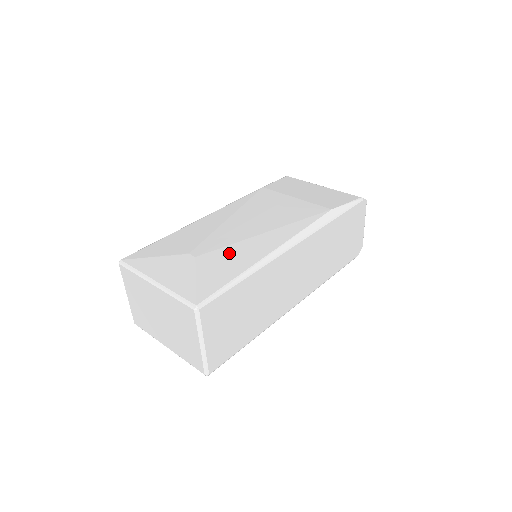
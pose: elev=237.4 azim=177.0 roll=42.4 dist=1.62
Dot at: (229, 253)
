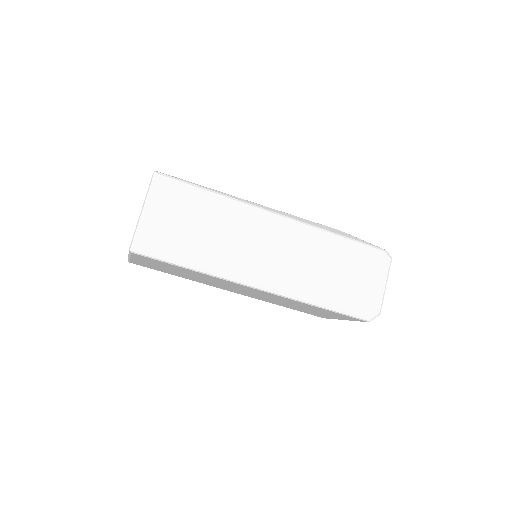
Dot at: occluded
